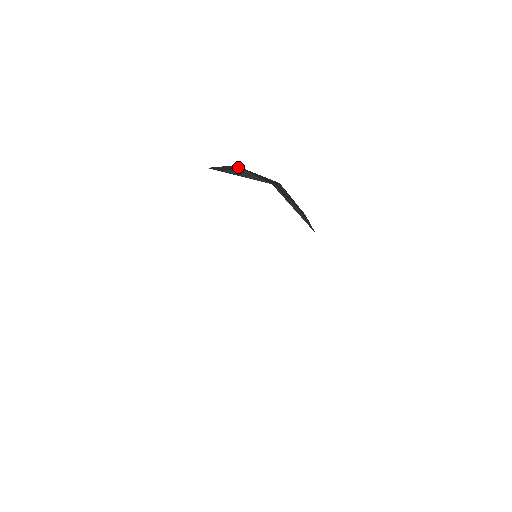
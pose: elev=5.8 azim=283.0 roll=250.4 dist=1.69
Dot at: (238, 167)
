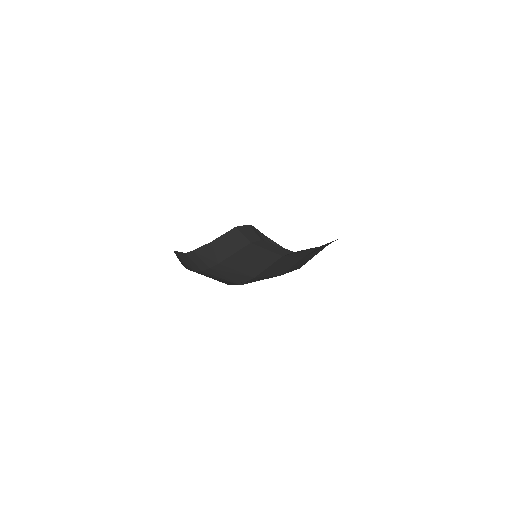
Dot at: occluded
